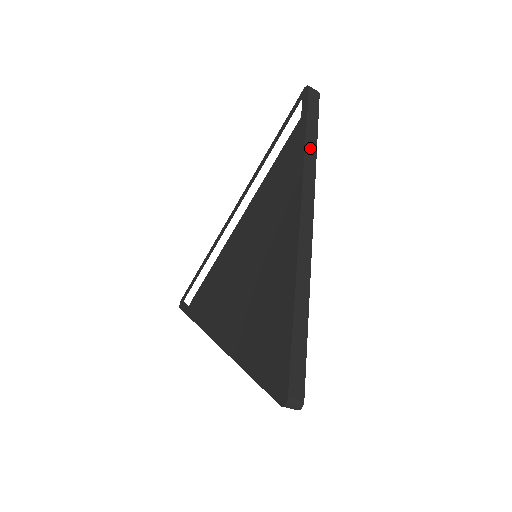
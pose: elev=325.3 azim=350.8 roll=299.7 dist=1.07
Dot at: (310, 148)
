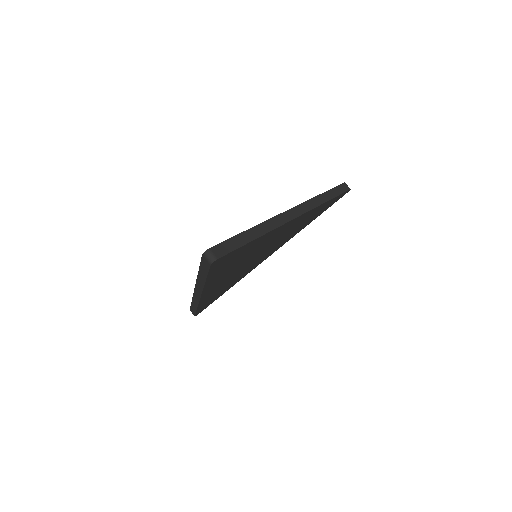
Dot at: (322, 198)
